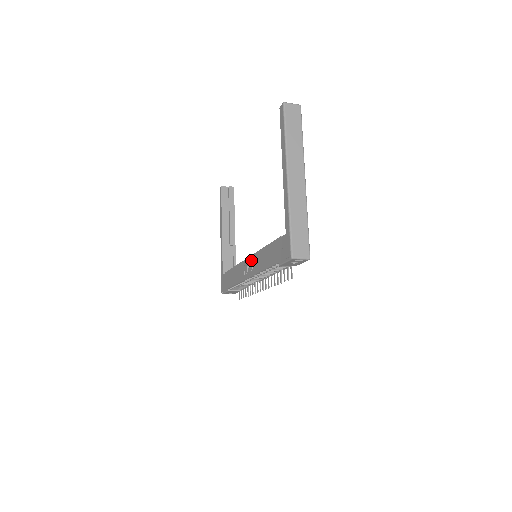
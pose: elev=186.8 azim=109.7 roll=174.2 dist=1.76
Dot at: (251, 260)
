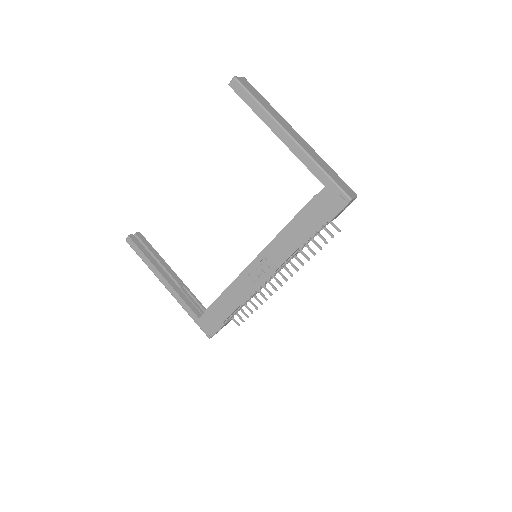
Dot at: (263, 258)
